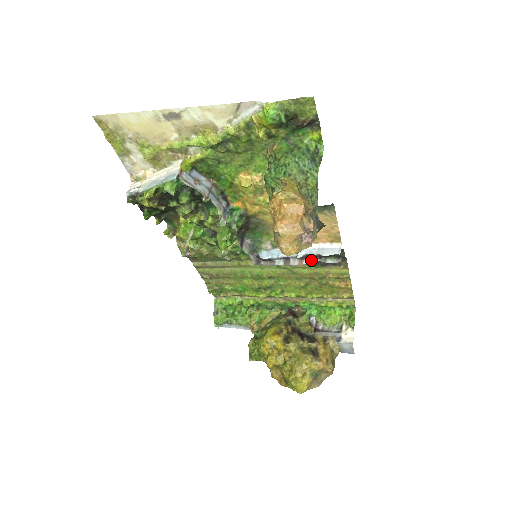
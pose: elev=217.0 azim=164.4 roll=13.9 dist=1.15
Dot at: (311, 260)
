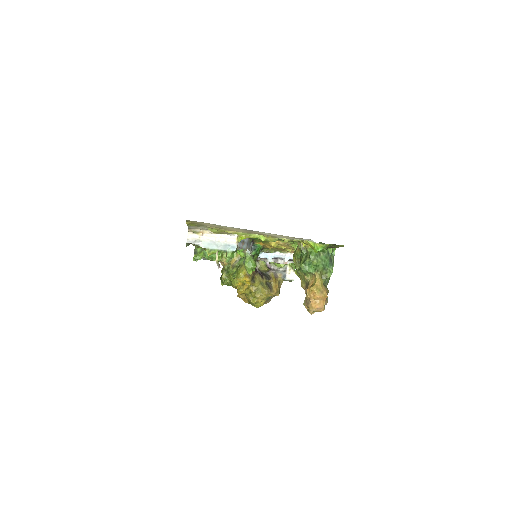
Dot at: (292, 262)
